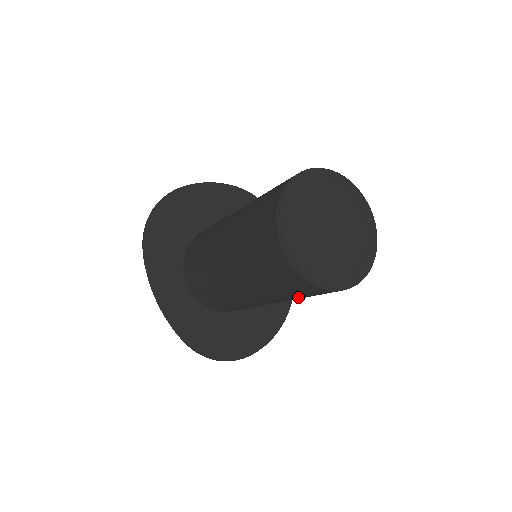
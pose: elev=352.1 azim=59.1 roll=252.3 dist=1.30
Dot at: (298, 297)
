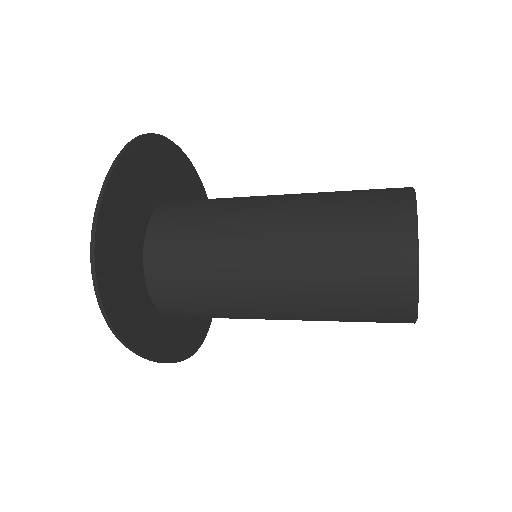
Dot at: occluded
